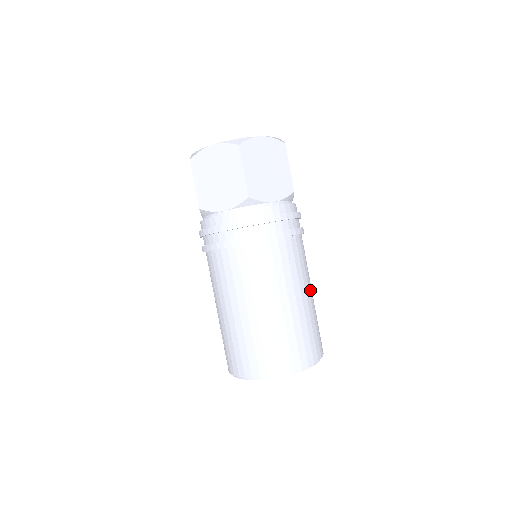
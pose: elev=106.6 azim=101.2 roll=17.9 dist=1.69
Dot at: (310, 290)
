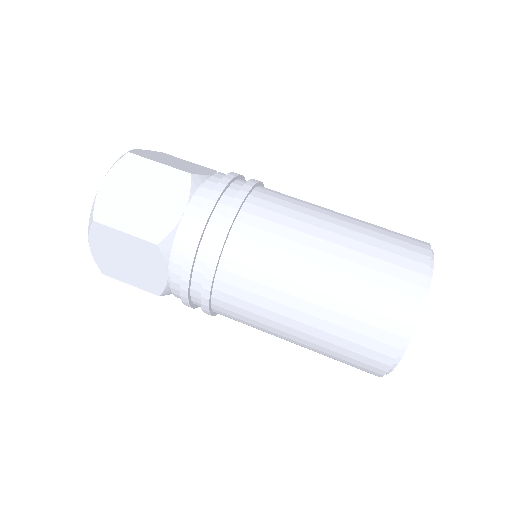
Dot at: occluded
